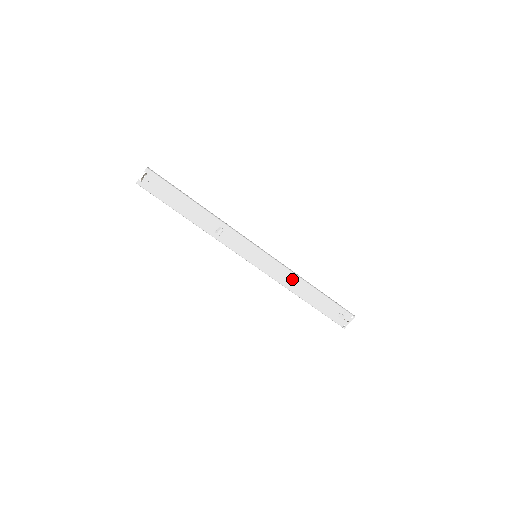
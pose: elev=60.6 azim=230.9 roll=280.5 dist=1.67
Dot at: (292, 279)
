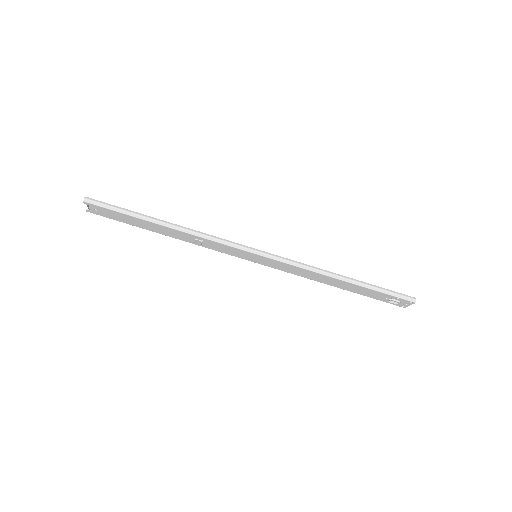
Dot at: (311, 274)
